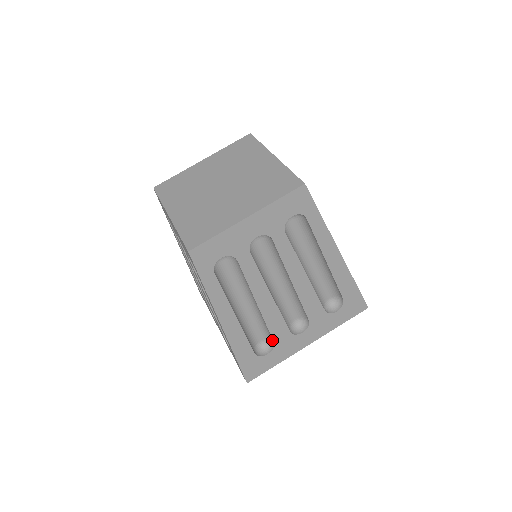
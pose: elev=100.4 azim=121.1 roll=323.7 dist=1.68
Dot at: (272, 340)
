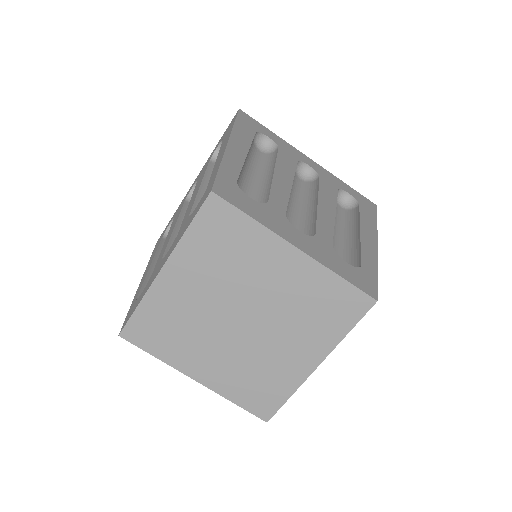
Dot at: occluded
